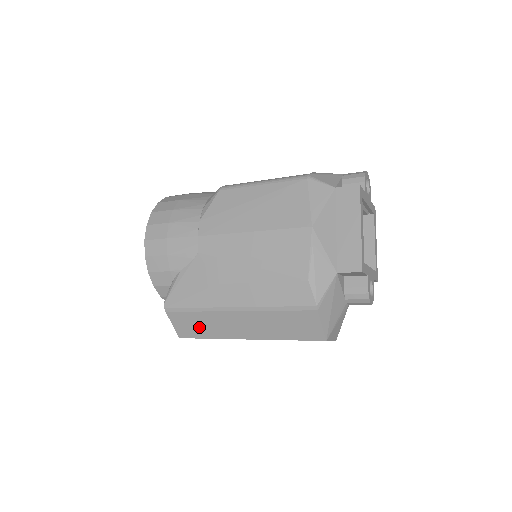
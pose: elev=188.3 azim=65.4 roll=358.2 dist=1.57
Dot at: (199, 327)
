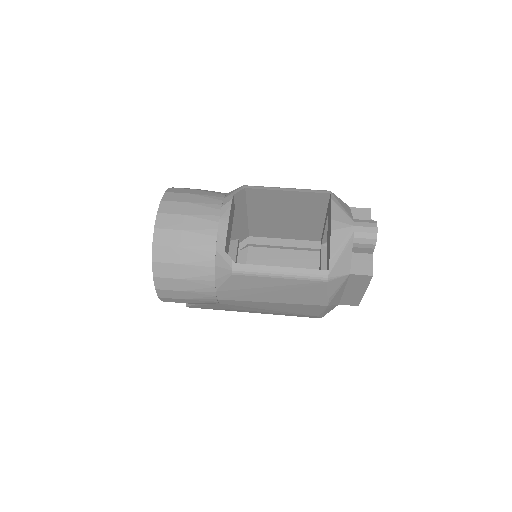
Dot at: occluded
